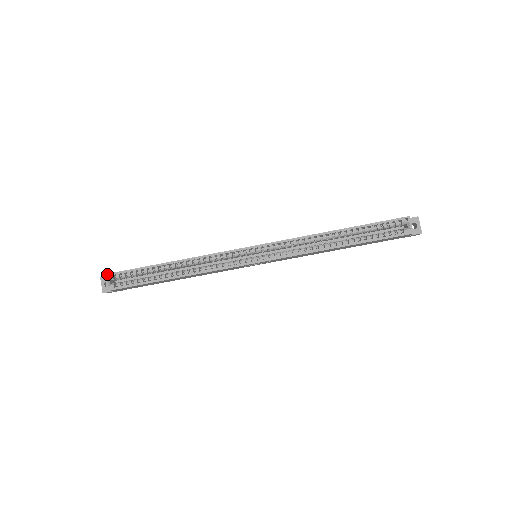
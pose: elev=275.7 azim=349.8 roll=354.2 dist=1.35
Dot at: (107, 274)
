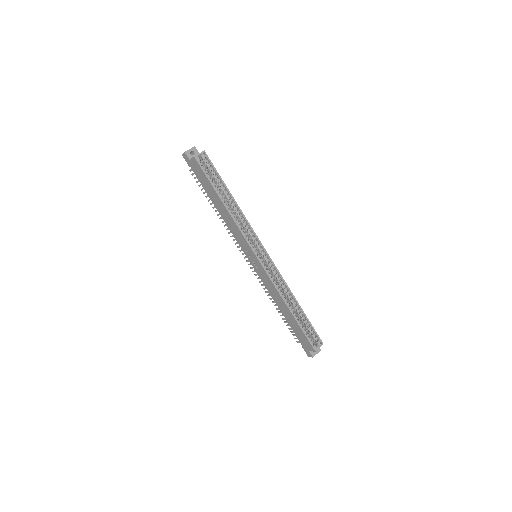
Dot at: occluded
